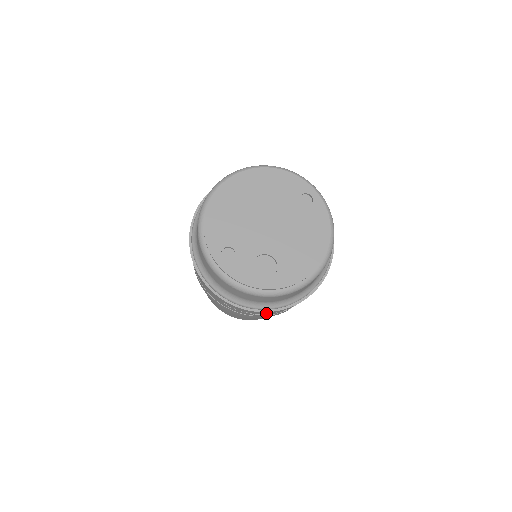
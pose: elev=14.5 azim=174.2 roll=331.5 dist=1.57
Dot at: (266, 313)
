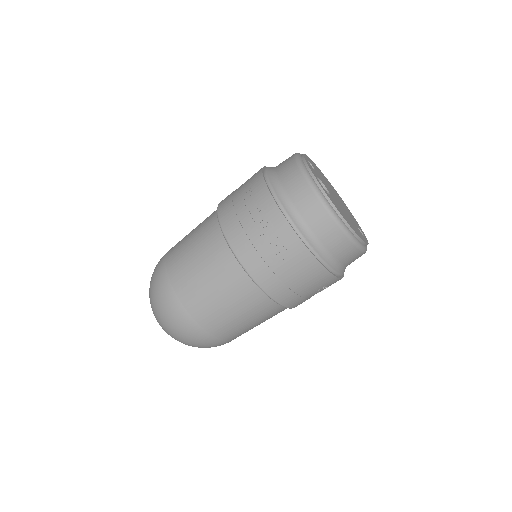
Dot at: (266, 217)
